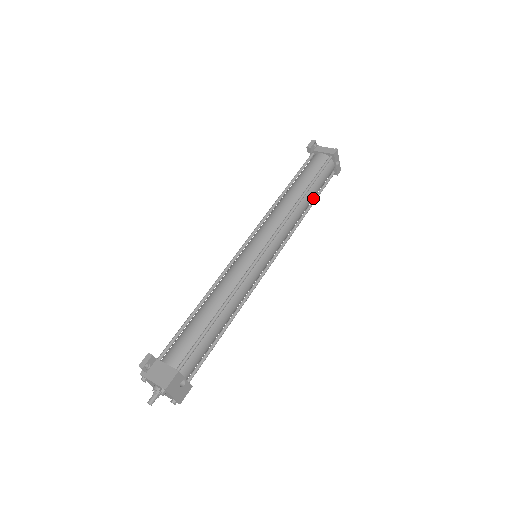
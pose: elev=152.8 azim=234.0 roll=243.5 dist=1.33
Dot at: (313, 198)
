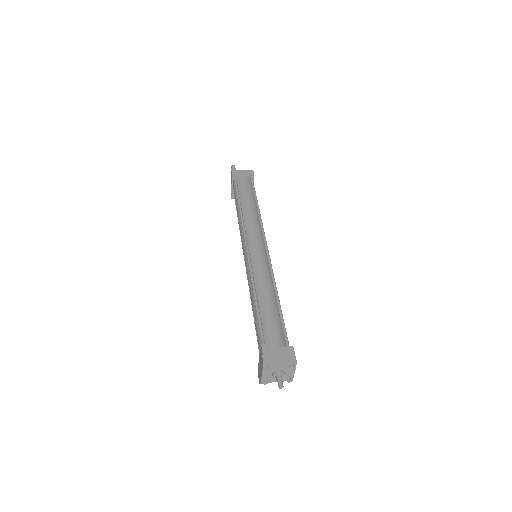
Dot at: occluded
